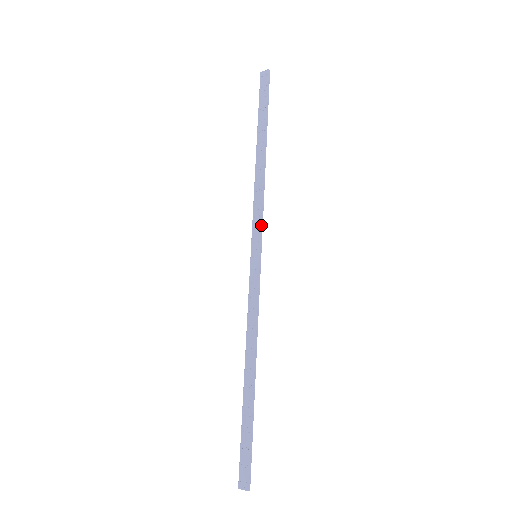
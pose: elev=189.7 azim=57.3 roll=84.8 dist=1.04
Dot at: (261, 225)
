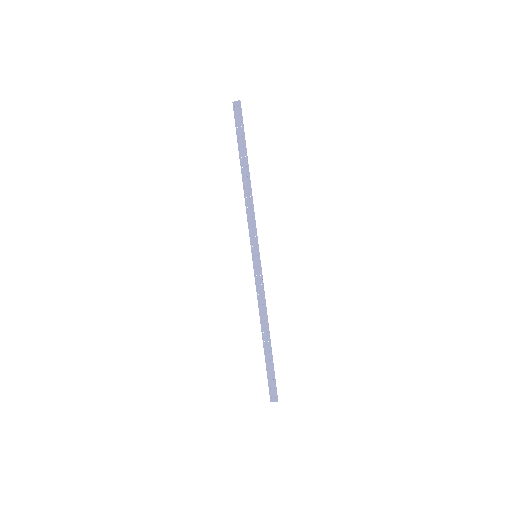
Dot at: (256, 234)
